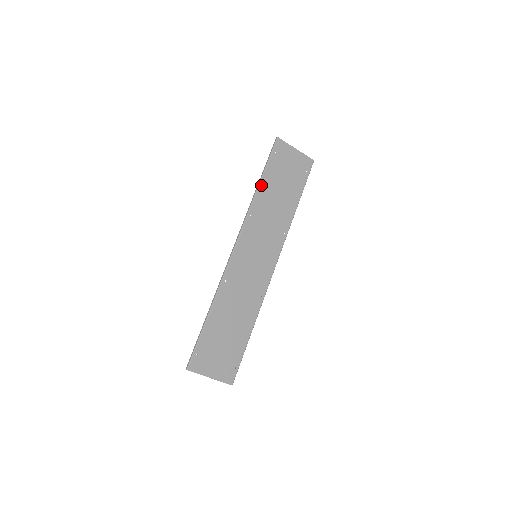
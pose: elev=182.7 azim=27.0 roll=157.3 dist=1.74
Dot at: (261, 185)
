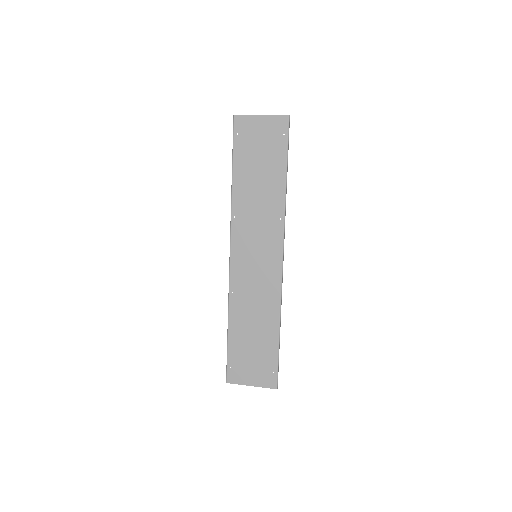
Dot at: (234, 179)
